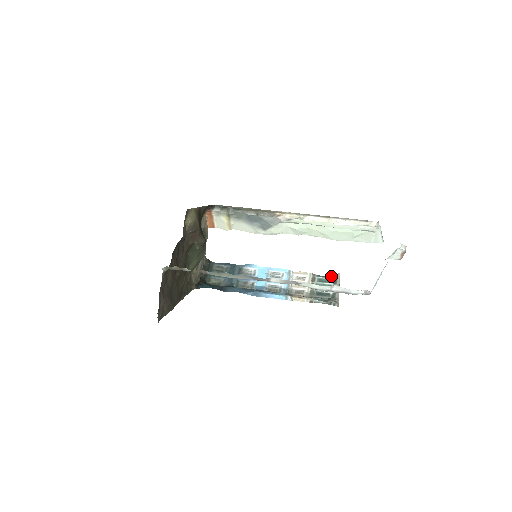
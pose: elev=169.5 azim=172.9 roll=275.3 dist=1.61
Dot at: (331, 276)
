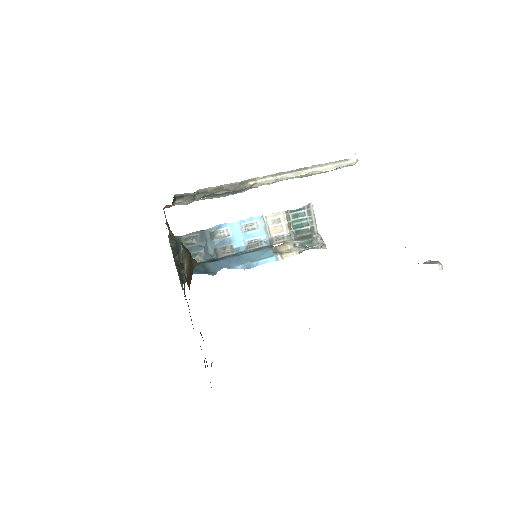
Dot at: (304, 208)
